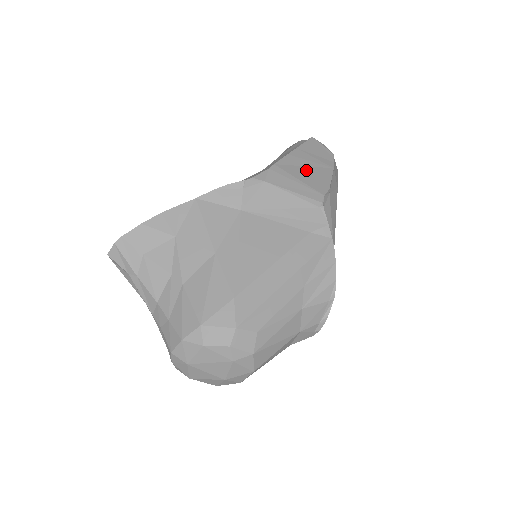
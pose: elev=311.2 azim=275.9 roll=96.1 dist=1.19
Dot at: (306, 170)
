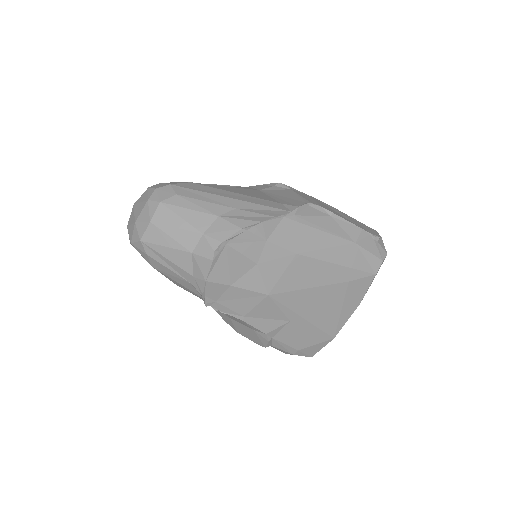
Dot at: (333, 210)
